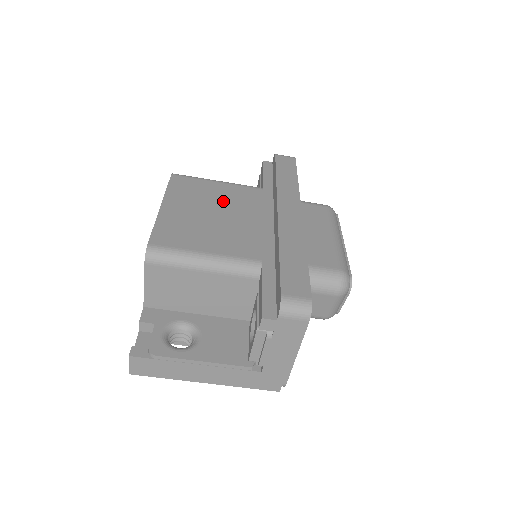
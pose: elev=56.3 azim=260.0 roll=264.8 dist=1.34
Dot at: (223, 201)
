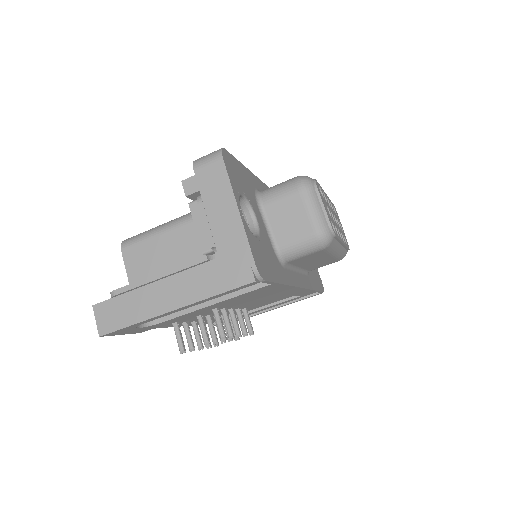
Dot at: occluded
